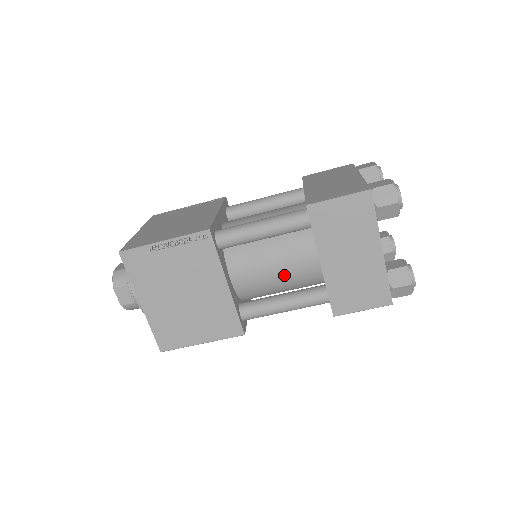
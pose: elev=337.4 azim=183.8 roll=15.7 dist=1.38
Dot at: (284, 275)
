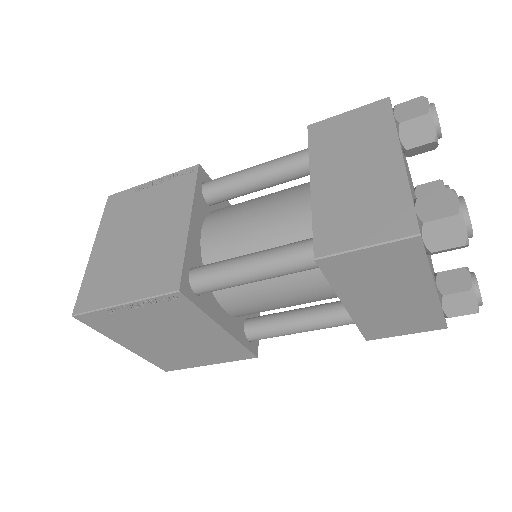
Dot at: (296, 302)
